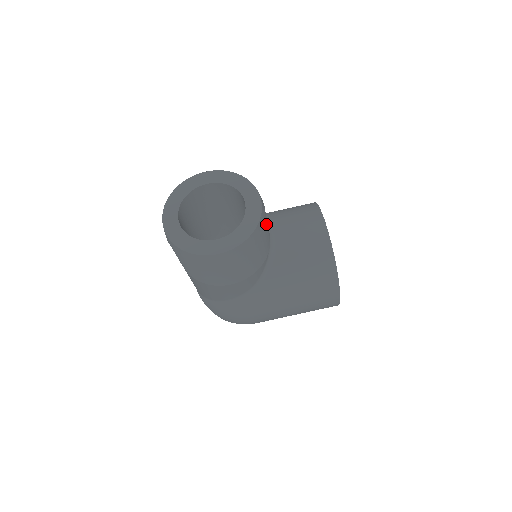
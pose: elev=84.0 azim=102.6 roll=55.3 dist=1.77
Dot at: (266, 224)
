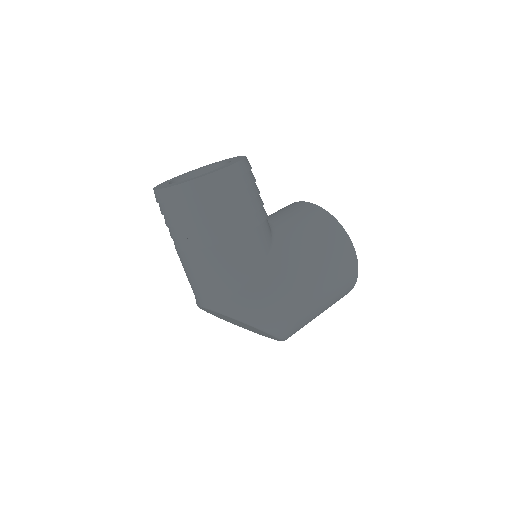
Dot at: occluded
